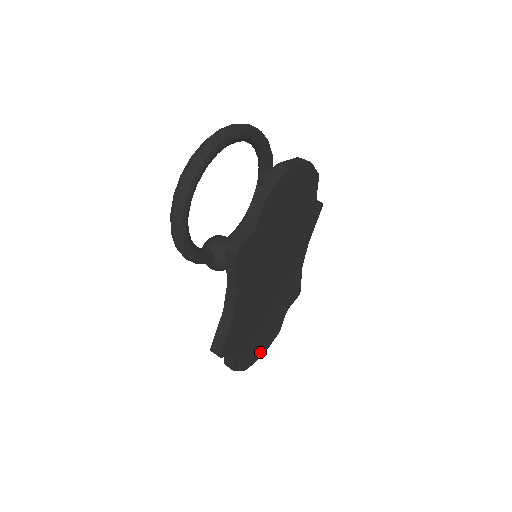
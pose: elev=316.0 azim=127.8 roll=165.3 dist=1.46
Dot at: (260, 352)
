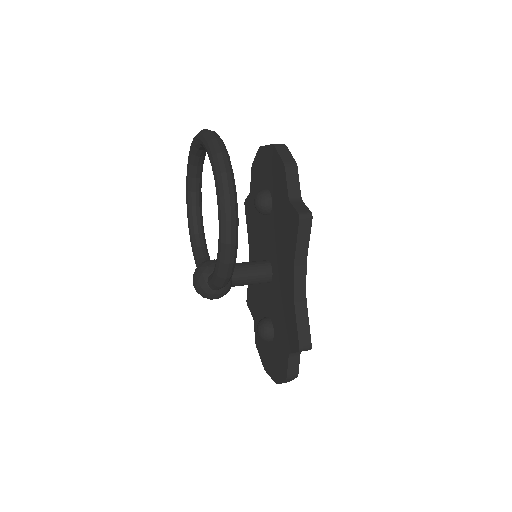
Dot at: occluded
